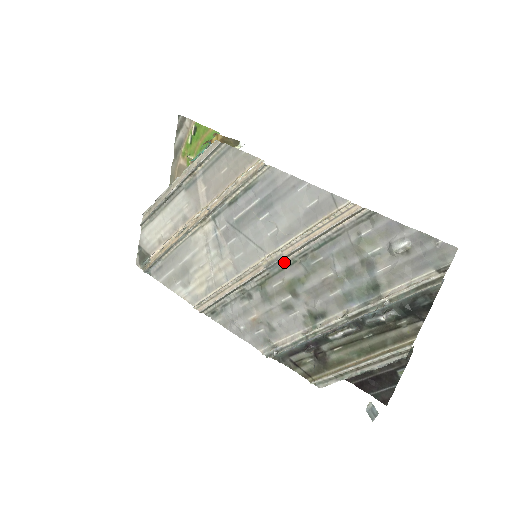
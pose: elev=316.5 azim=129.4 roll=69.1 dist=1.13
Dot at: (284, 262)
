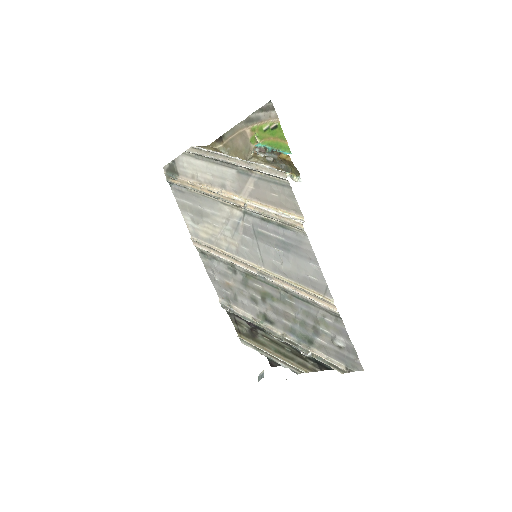
Dot at: (271, 282)
